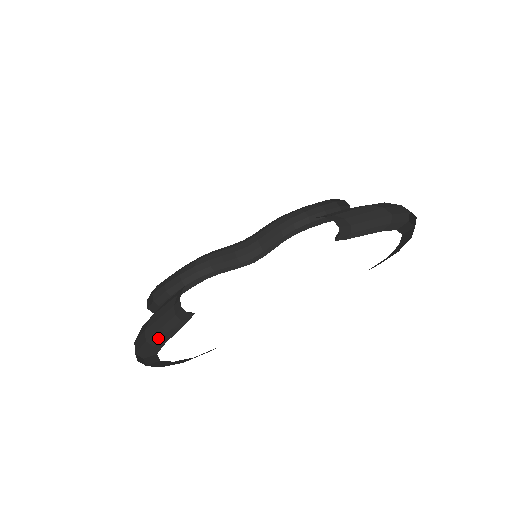
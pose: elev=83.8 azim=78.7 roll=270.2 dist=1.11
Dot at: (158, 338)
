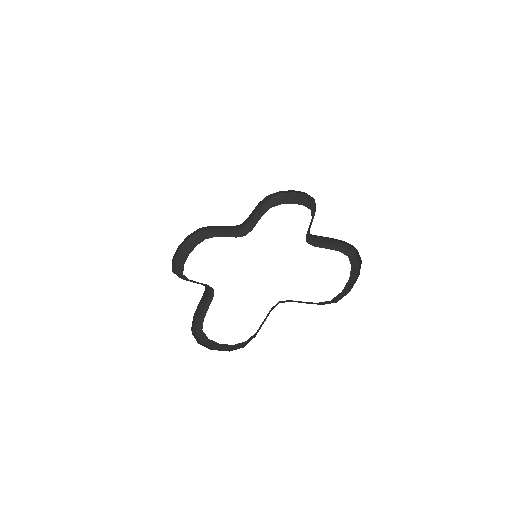
Dot at: (199, 316)
